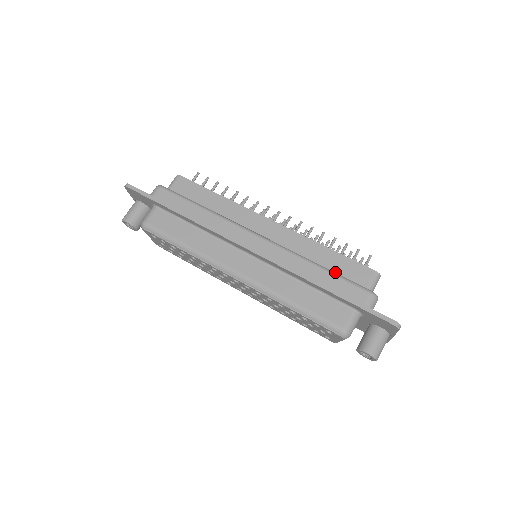
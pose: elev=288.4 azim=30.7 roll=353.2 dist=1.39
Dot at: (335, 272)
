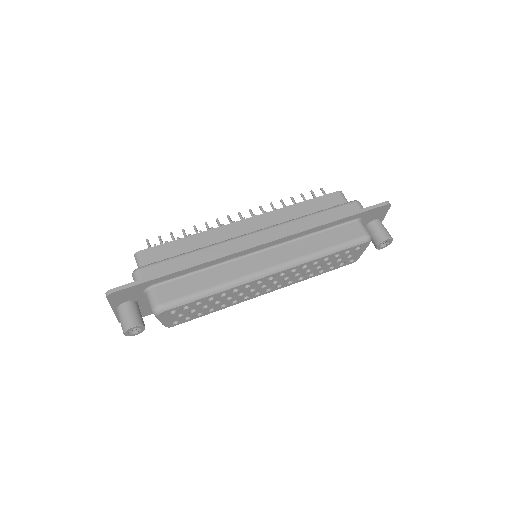
Dot at: occluded
